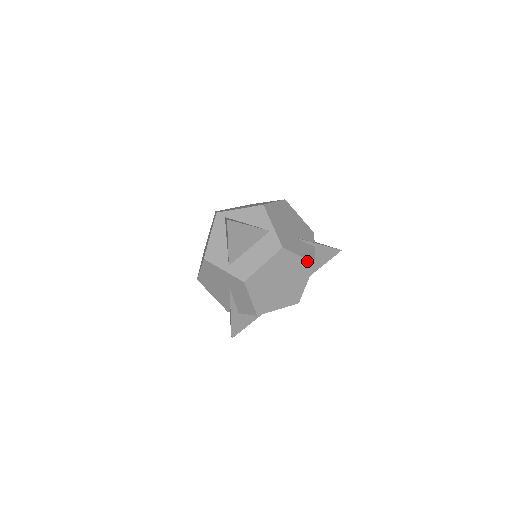
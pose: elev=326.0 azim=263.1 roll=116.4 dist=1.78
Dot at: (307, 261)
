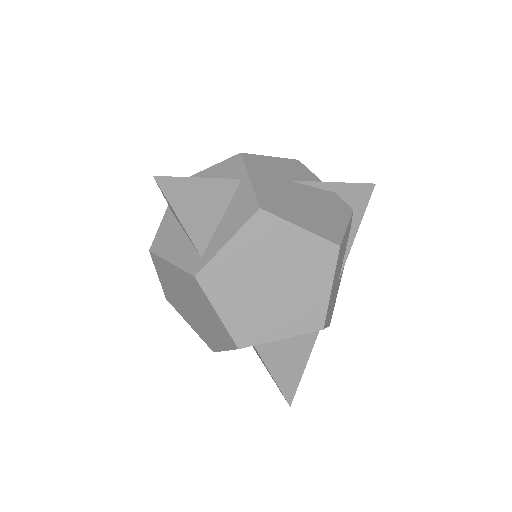
Dot at: occluded
